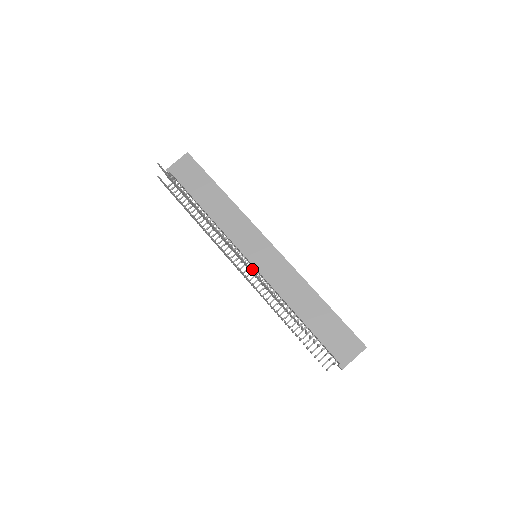
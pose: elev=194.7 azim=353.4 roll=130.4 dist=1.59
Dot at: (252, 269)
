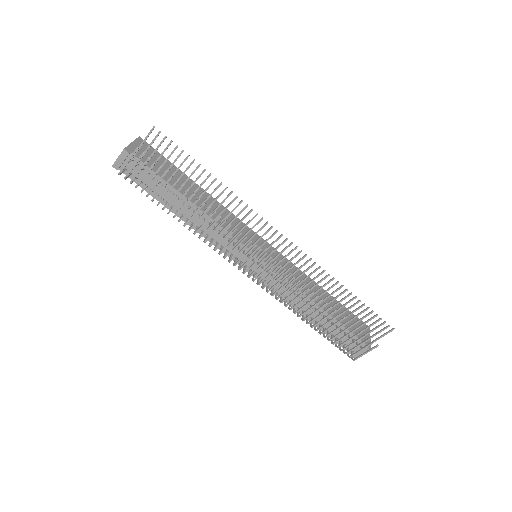
Dot at: occluded
